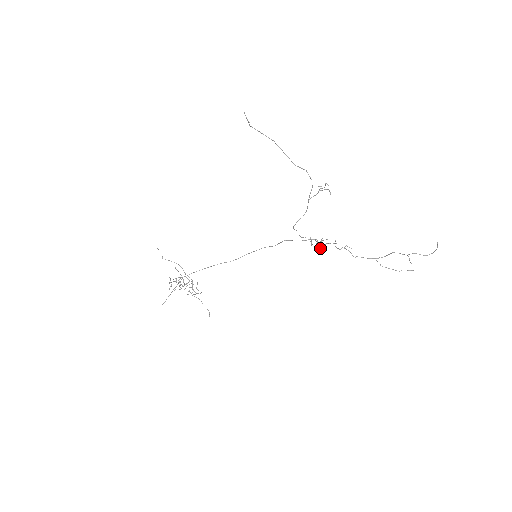
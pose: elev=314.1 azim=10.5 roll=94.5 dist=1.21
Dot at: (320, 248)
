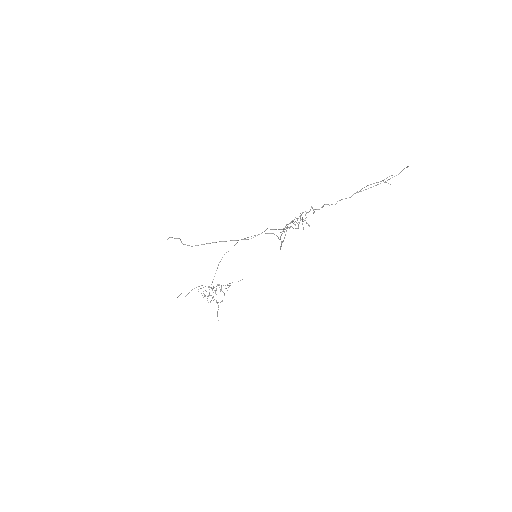
Dot at: occluded
